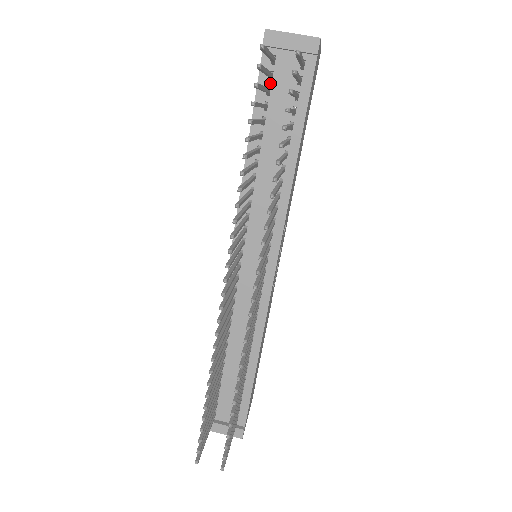
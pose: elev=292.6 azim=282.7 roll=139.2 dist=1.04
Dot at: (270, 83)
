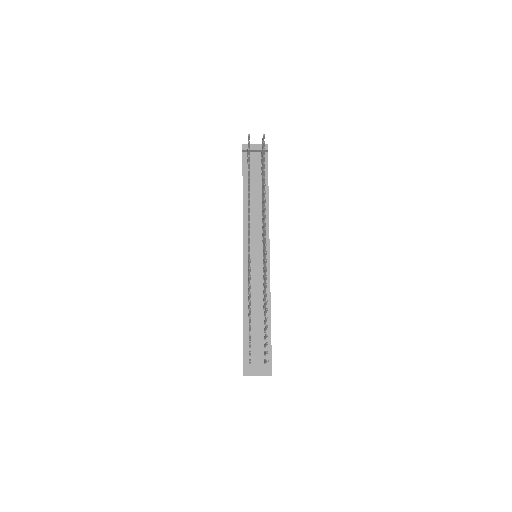
Dot at: occluded
